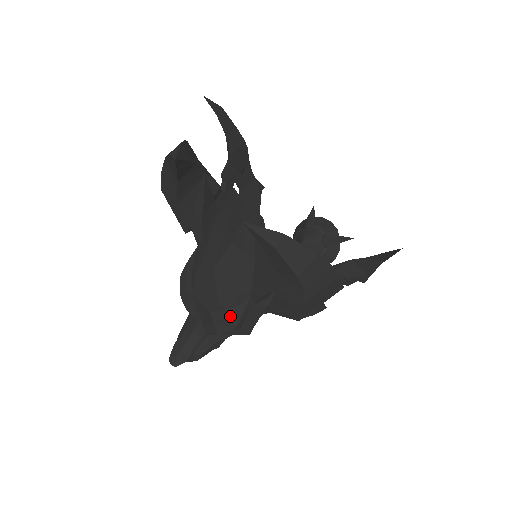
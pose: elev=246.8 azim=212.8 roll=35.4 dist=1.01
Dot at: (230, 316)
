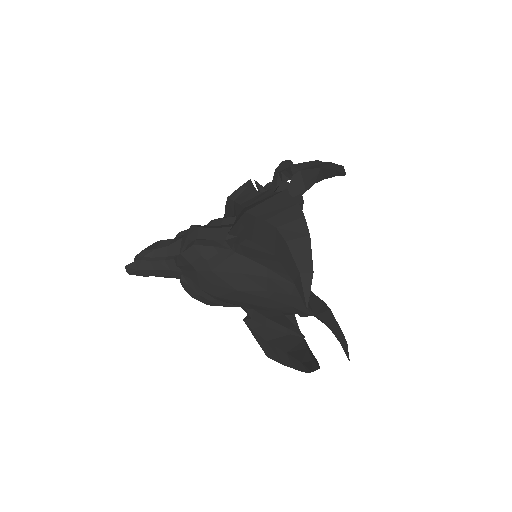
Dot at: (215, 302)
